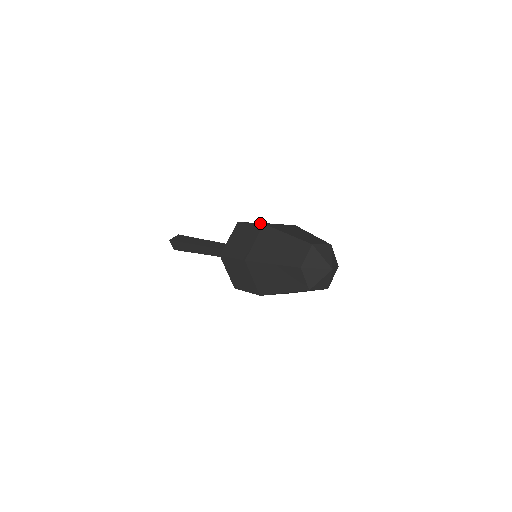
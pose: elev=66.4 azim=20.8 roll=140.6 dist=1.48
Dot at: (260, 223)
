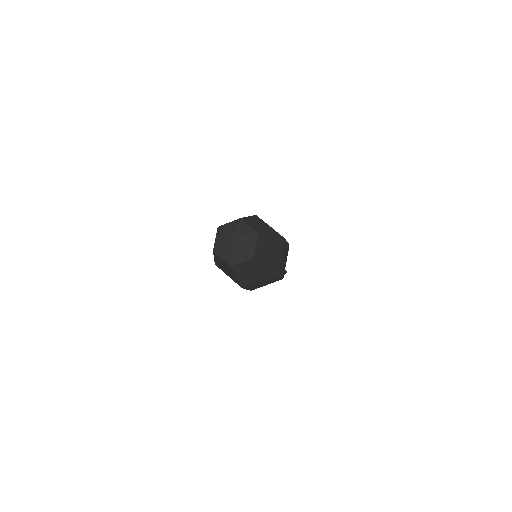
Dot at: occluded
